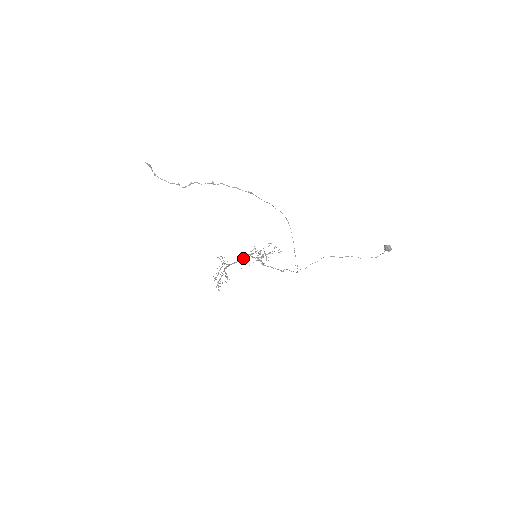
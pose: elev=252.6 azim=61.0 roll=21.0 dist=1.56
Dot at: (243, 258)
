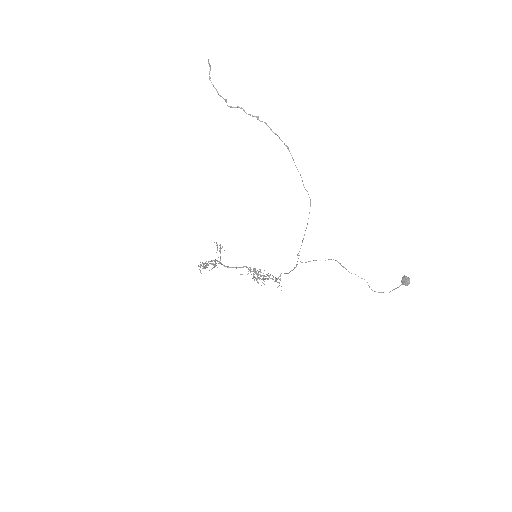
Dot at: (239, 267)
